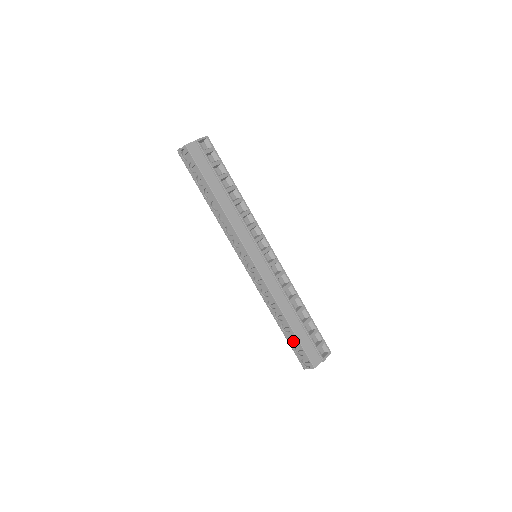
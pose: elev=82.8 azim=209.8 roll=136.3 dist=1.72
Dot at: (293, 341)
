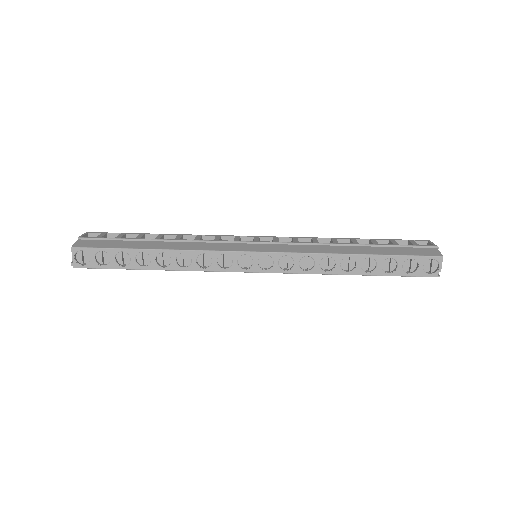
Dot at: (392, 269)
